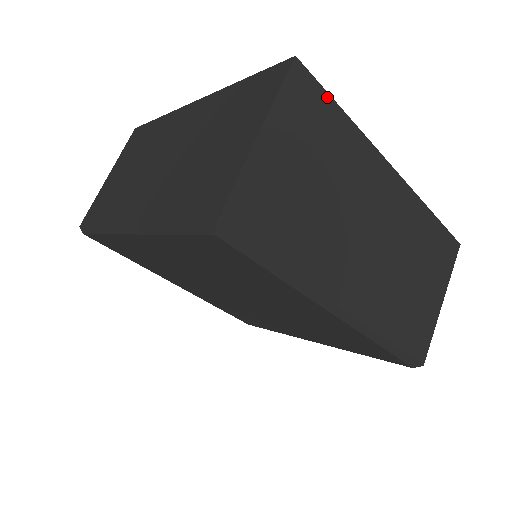
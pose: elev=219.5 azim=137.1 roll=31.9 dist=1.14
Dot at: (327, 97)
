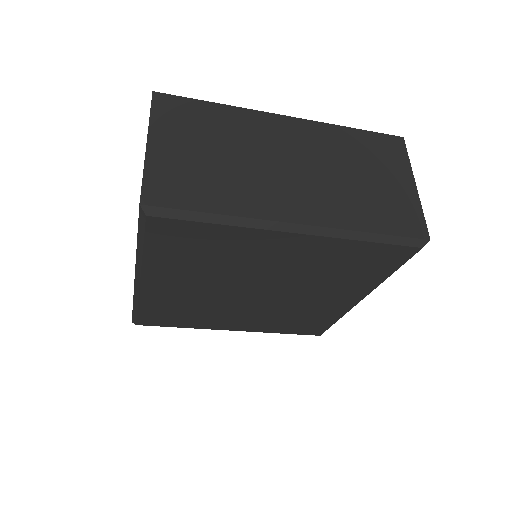
Dot at: (193, 101)
